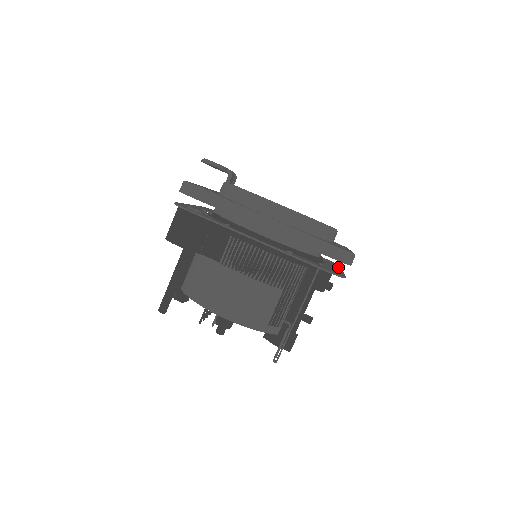
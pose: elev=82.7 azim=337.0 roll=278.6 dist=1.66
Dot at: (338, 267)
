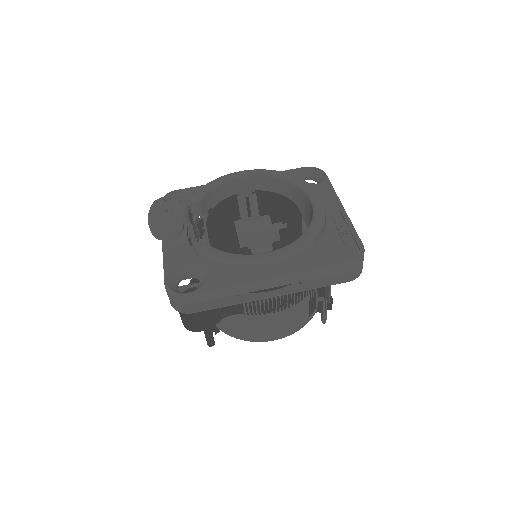
Dot at: occluded
